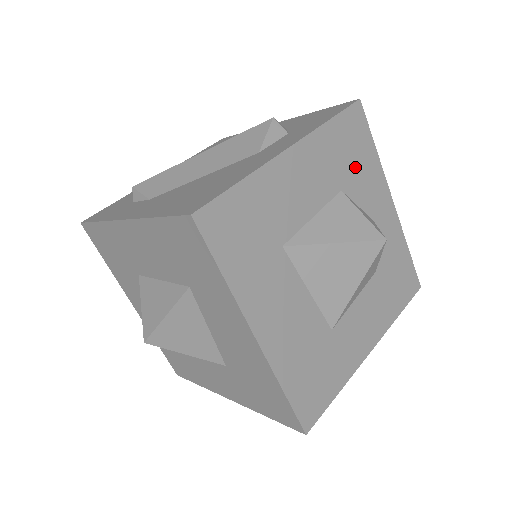
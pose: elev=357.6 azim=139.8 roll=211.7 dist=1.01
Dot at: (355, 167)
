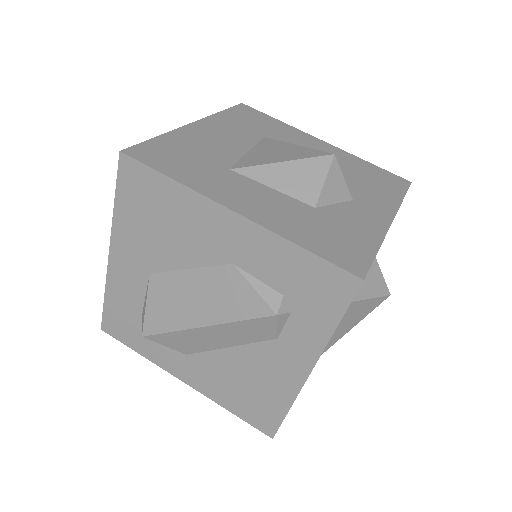
Dot at: (368, 182)
